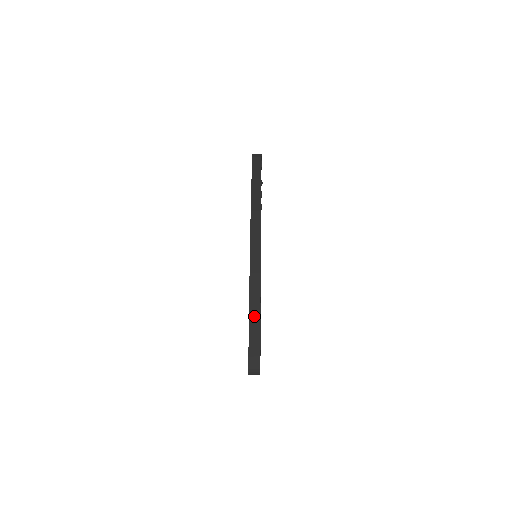
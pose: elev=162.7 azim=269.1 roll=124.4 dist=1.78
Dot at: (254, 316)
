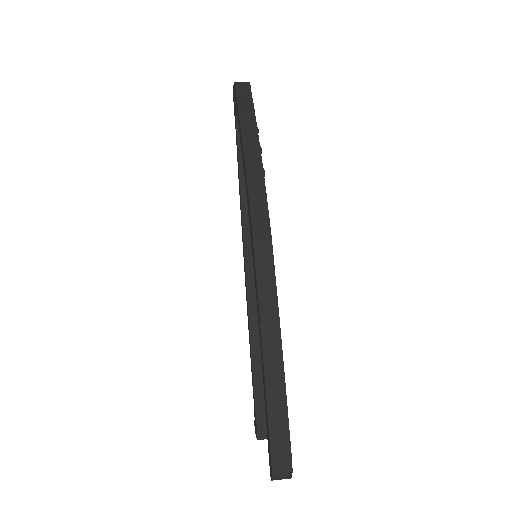
Dot at: (274, 377)
